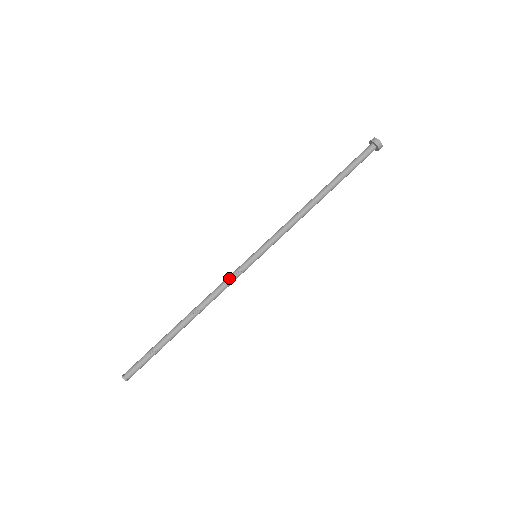
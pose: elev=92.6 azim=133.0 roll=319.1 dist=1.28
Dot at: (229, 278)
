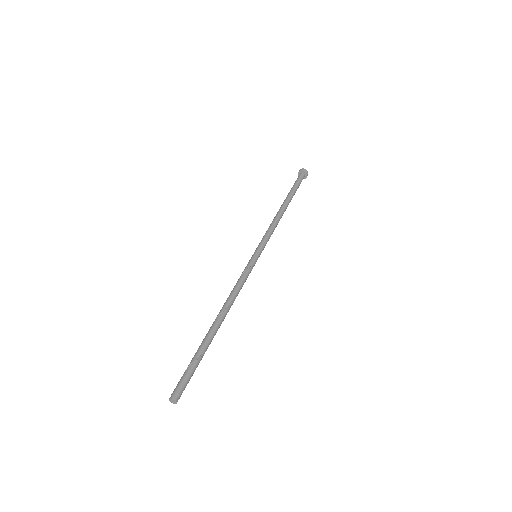
Dot at: (242, 275)
